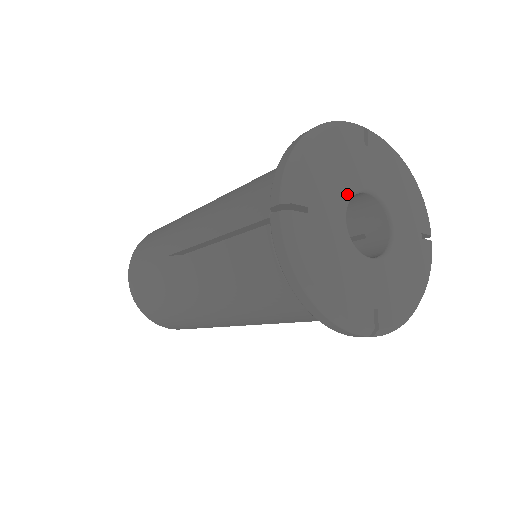
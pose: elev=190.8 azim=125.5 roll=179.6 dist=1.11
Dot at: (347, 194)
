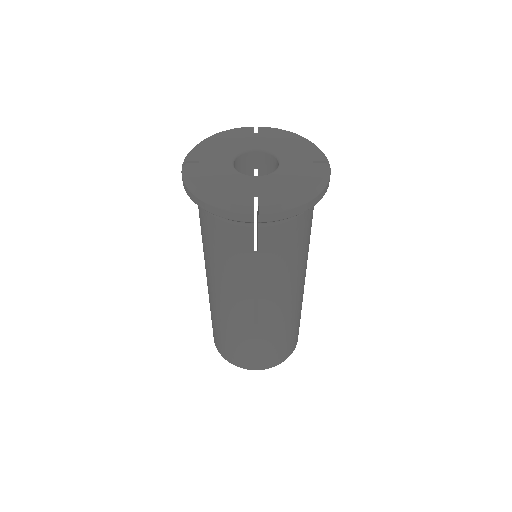
Dot at: (235, 153)
